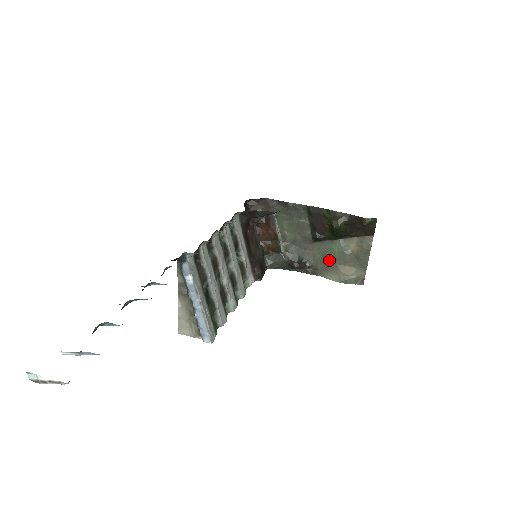
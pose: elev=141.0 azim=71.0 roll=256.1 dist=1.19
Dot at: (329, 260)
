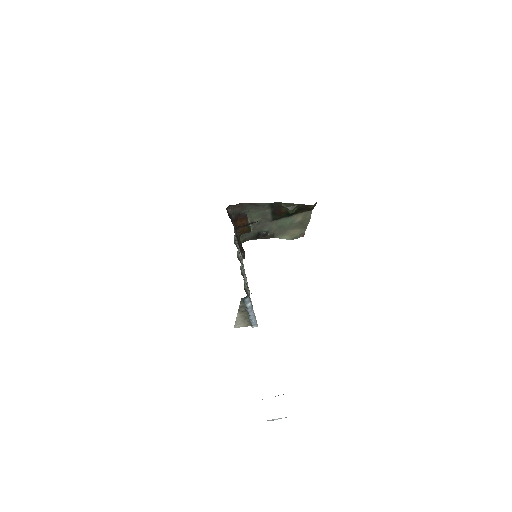
Dot at: (283, 229)
